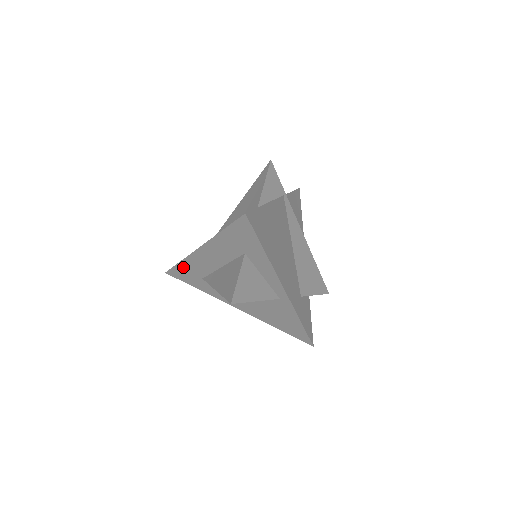
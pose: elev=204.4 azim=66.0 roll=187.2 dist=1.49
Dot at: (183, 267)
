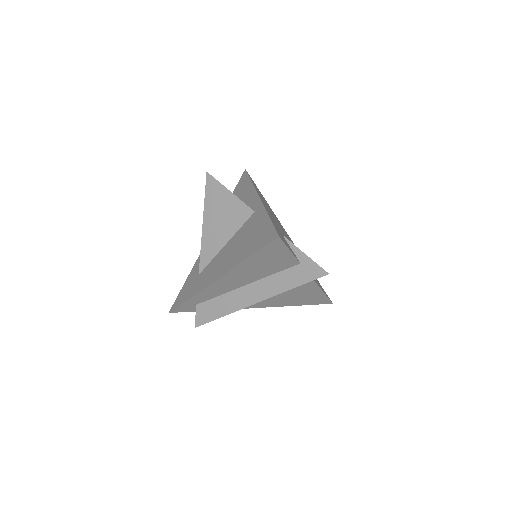
Dot at: (188, 280)
